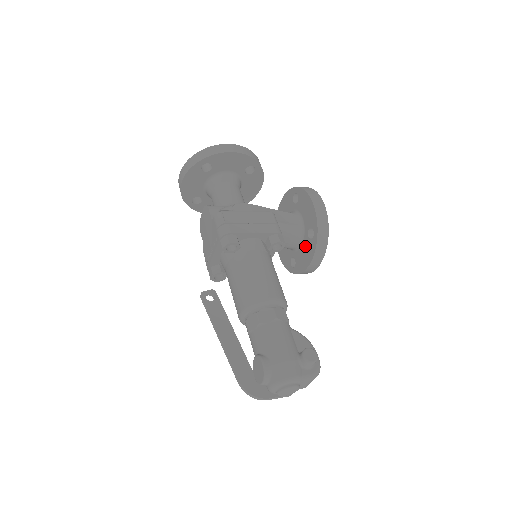
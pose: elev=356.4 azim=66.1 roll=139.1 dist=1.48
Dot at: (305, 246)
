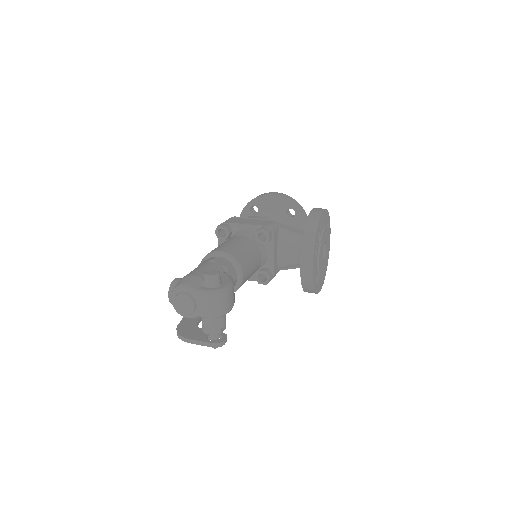
Dot at: occluded
